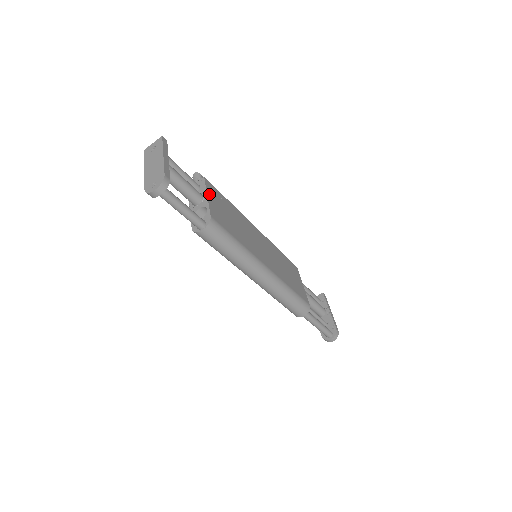
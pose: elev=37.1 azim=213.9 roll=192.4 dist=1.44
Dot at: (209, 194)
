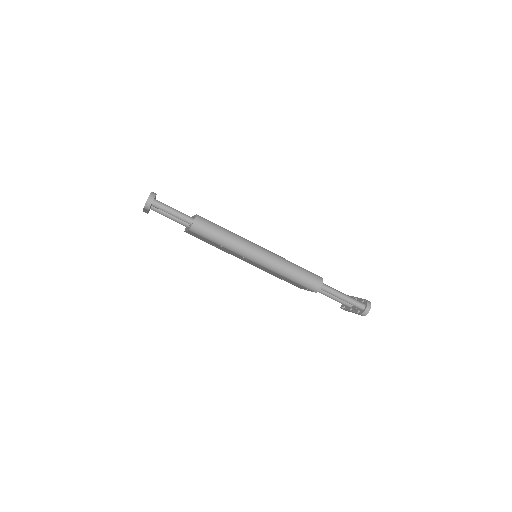
Dot at: occluded
